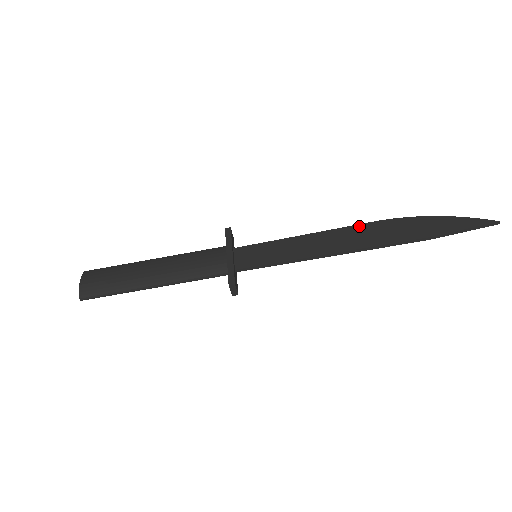
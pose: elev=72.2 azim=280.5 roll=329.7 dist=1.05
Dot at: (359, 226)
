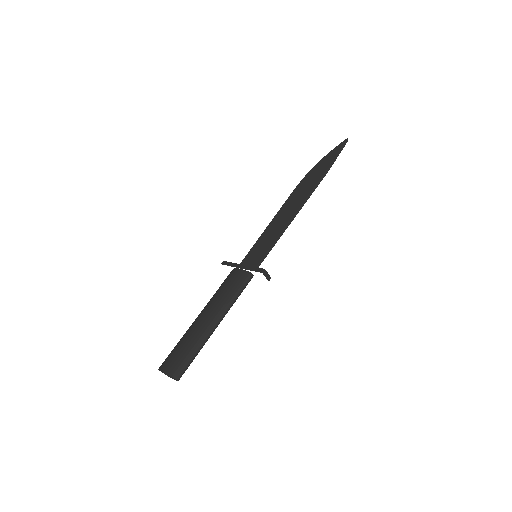
Dot at: (290, 197)
